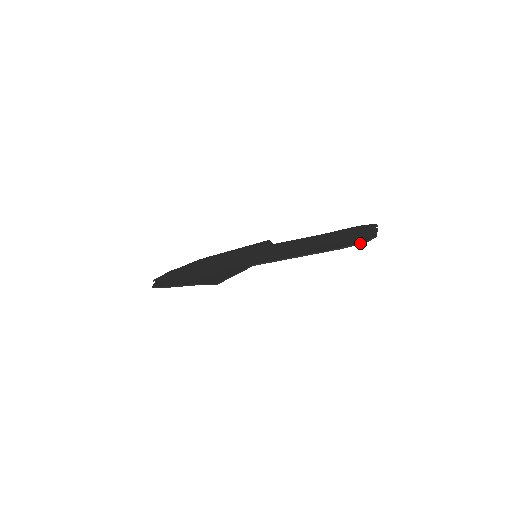
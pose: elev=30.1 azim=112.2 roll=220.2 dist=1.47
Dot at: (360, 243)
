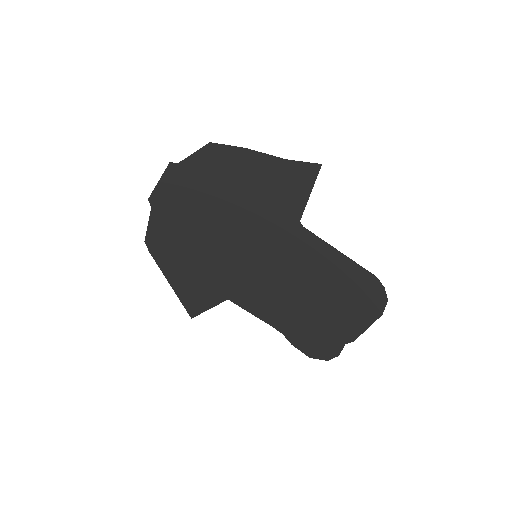
Dot at: (385, 291)
